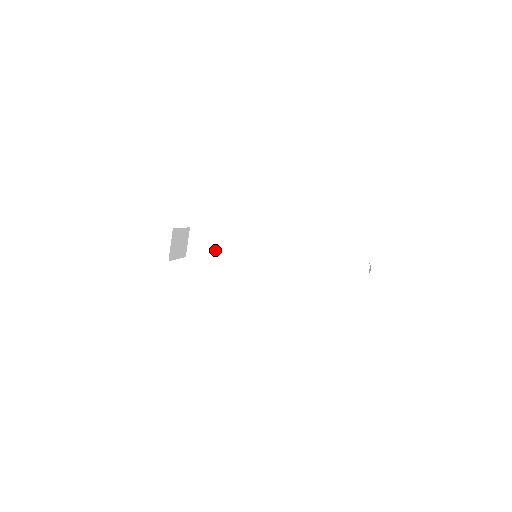
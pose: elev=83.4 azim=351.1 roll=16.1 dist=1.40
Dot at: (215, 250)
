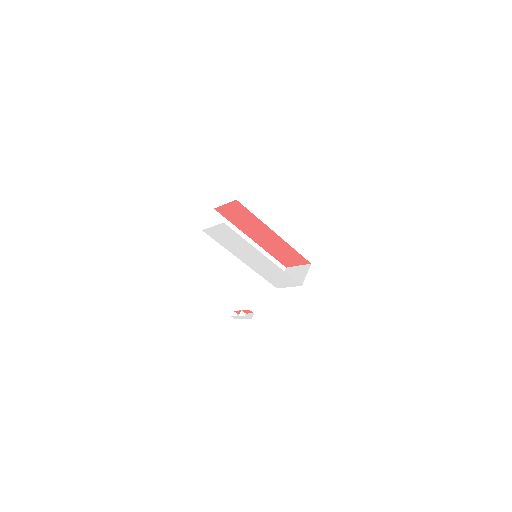
Dot at: occluded
